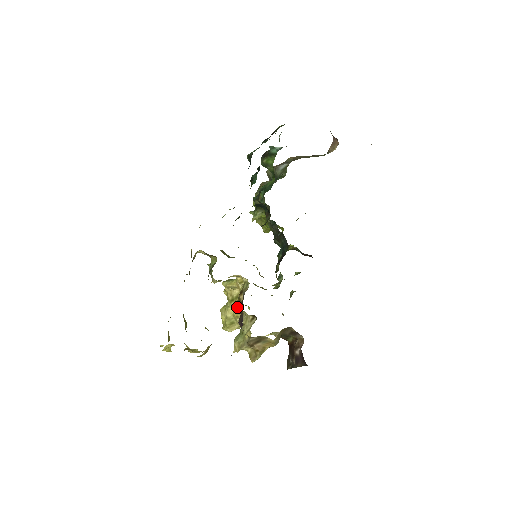
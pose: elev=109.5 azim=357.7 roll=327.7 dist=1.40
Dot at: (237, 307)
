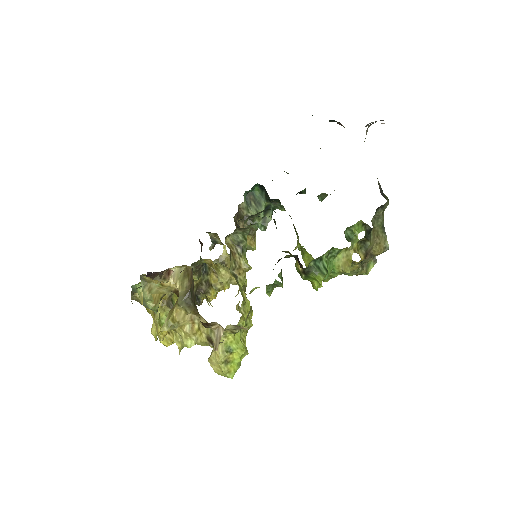
Dot at: occluded
